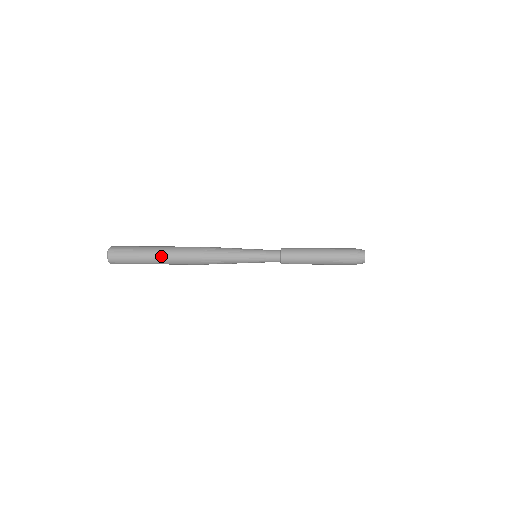
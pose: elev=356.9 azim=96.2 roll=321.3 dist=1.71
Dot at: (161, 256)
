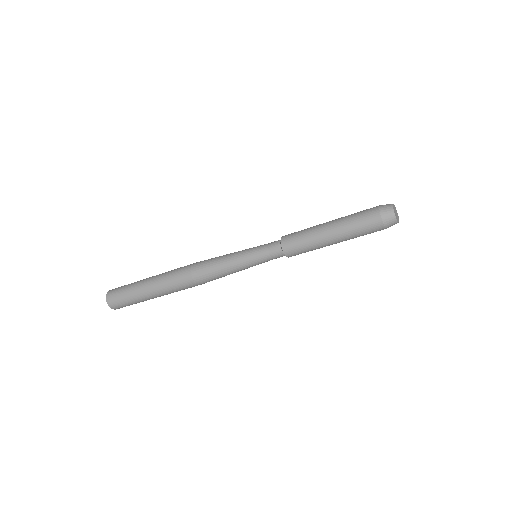
Dot at: (153, 283)
